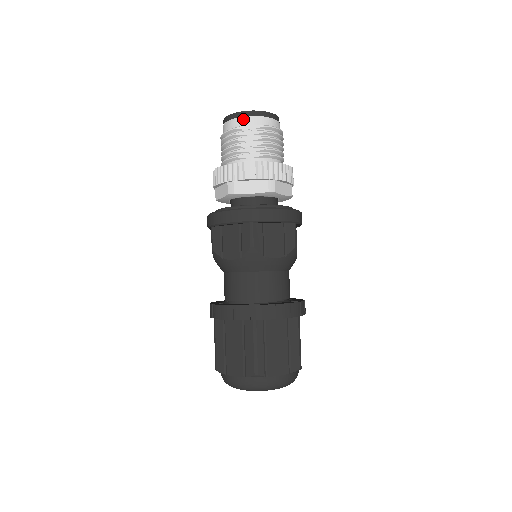
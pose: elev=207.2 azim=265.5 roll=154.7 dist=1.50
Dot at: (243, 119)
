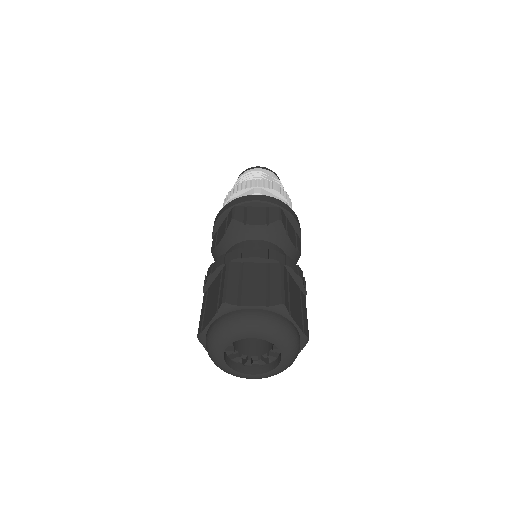
Dot at: (266, 170)
